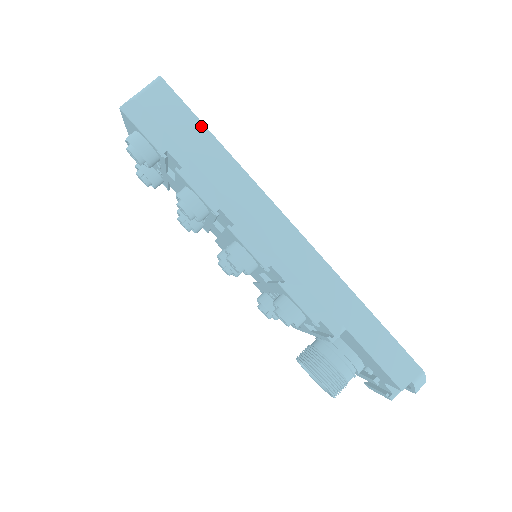
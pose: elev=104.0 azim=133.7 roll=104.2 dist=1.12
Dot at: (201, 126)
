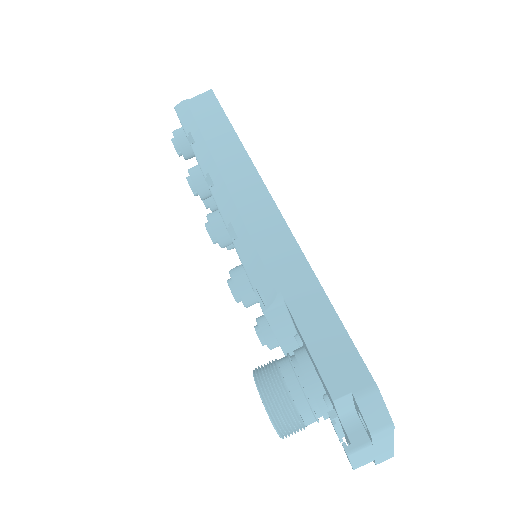
Dot at: (224, 117)
